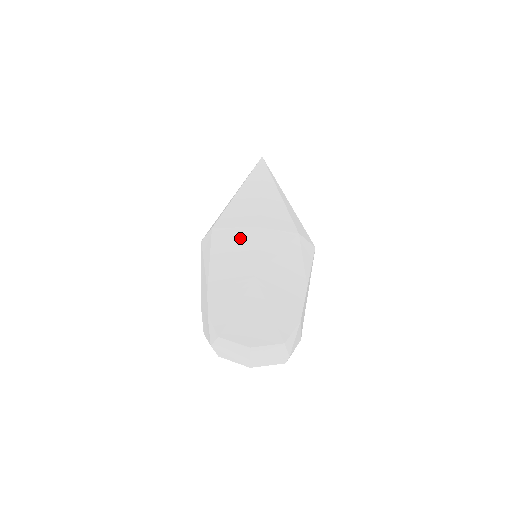
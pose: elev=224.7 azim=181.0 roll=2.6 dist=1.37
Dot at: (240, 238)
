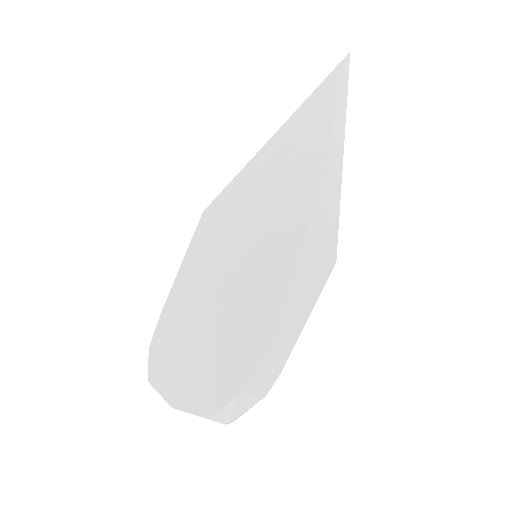
Dot at: (222, 239)
